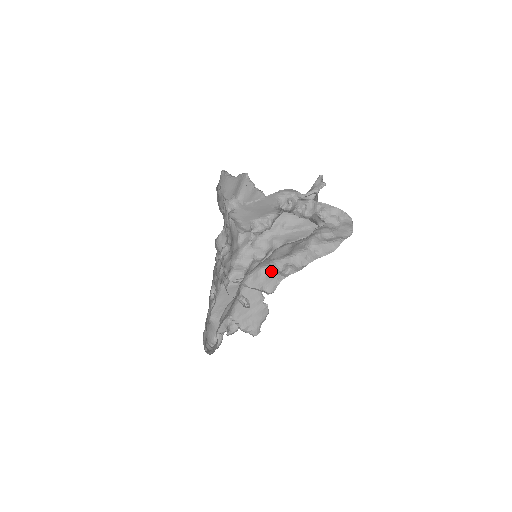
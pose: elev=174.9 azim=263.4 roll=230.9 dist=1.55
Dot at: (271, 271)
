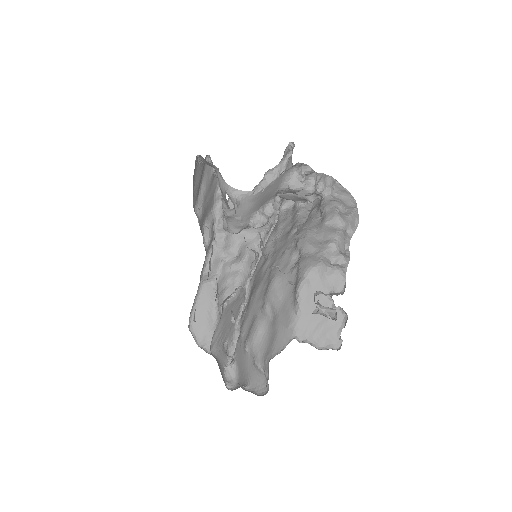
Dot at: (328, 267)
